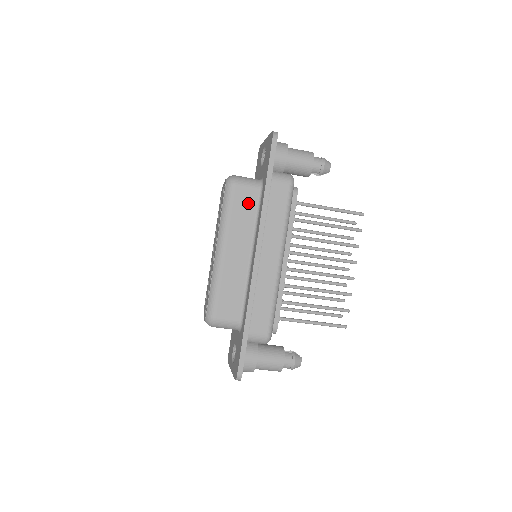
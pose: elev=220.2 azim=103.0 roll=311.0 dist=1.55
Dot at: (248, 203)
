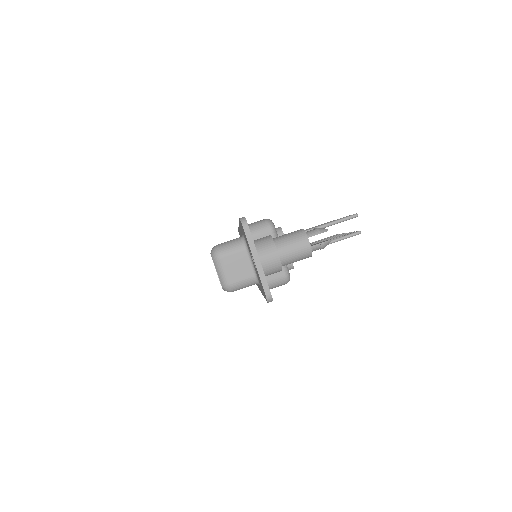
Dot at: occluded
